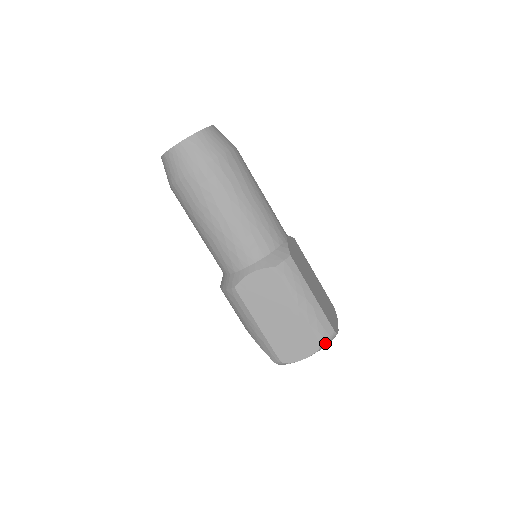
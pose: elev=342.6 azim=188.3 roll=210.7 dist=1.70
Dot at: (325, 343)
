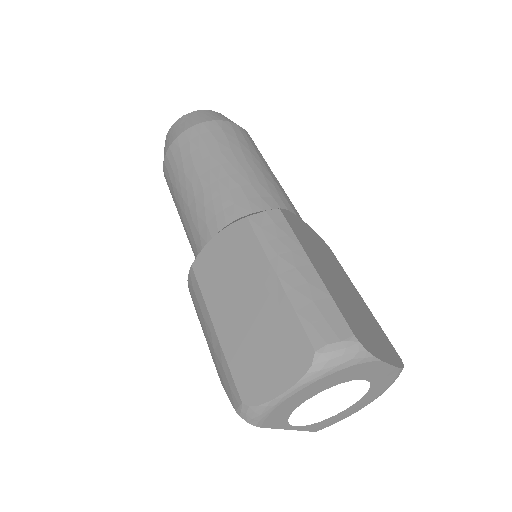
Dot at: (328, 354)
